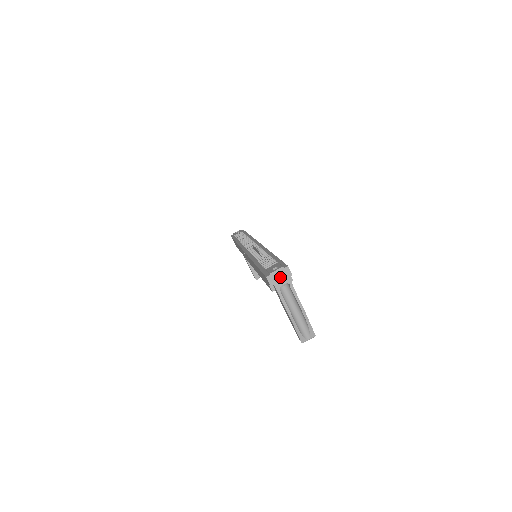
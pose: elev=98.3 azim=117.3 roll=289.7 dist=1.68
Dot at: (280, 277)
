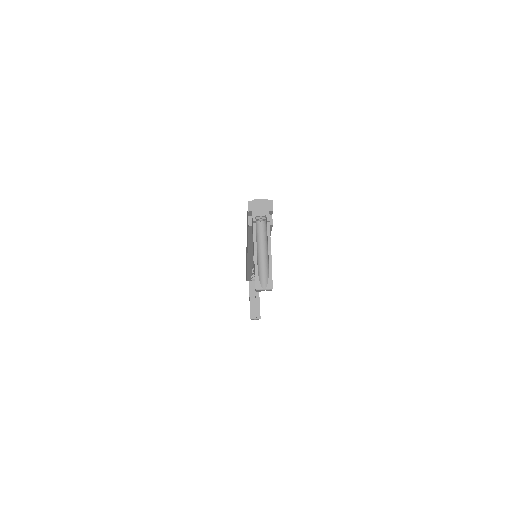
Dot at: (261, 207)
